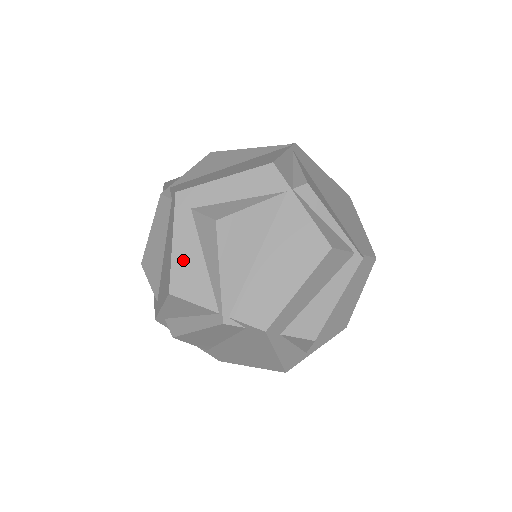
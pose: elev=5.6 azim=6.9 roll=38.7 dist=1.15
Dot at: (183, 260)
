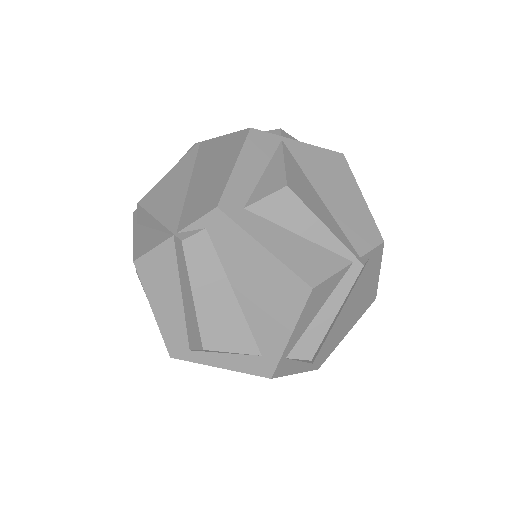
Dot at: (288, 252)
